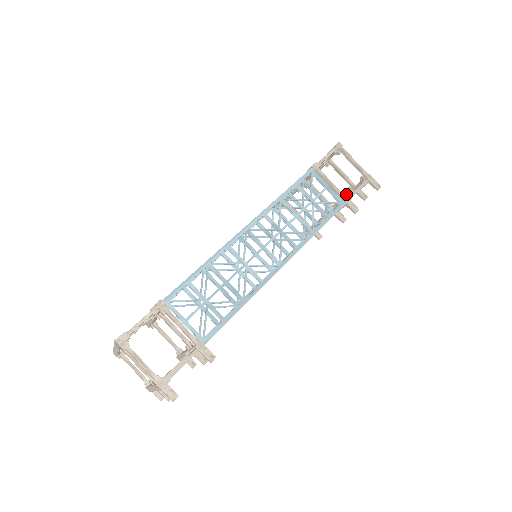
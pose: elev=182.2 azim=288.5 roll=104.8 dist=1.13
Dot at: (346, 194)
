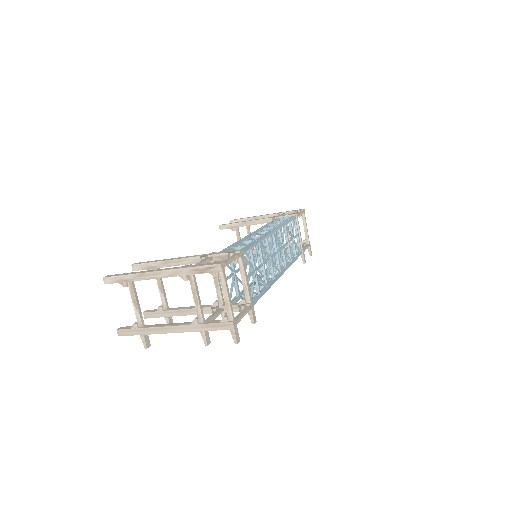
Dot at: occluded
